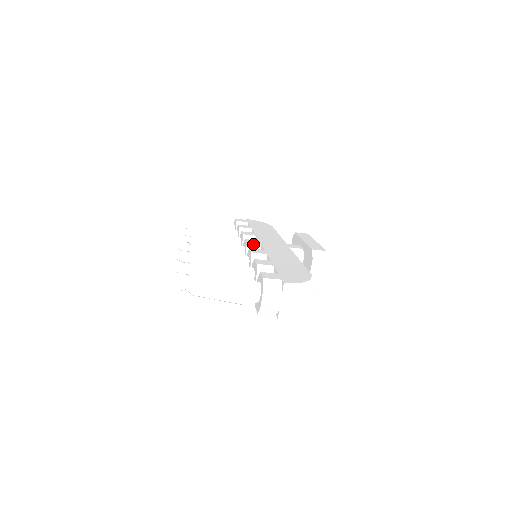
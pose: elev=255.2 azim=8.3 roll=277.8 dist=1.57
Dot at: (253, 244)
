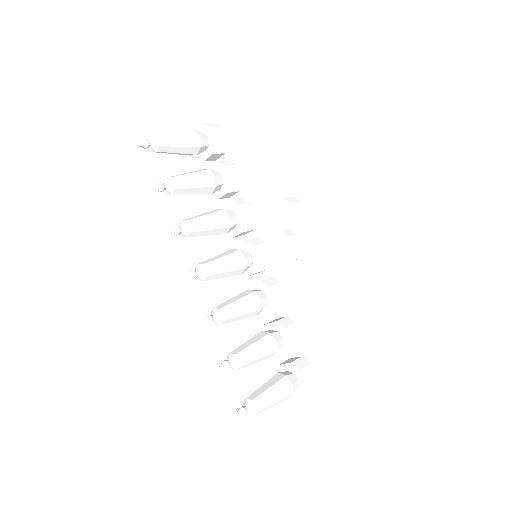
Dot at: (265, 261)
